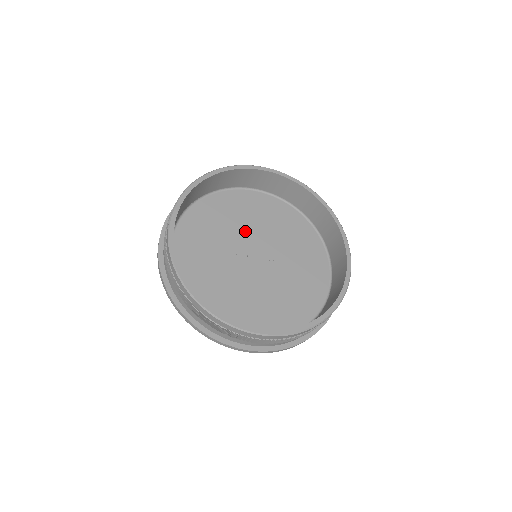
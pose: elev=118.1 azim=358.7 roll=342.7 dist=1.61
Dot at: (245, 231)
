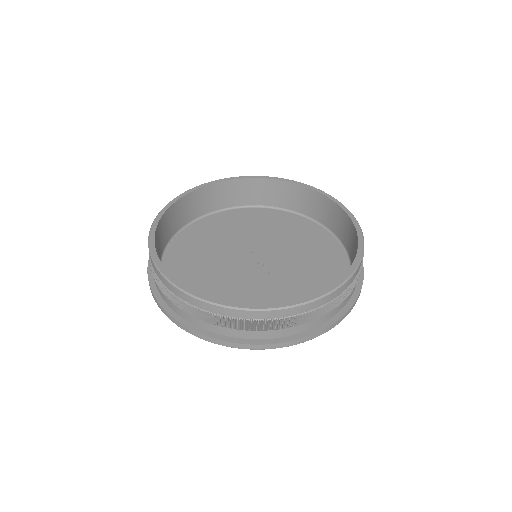
Dot at: (278, 244)
